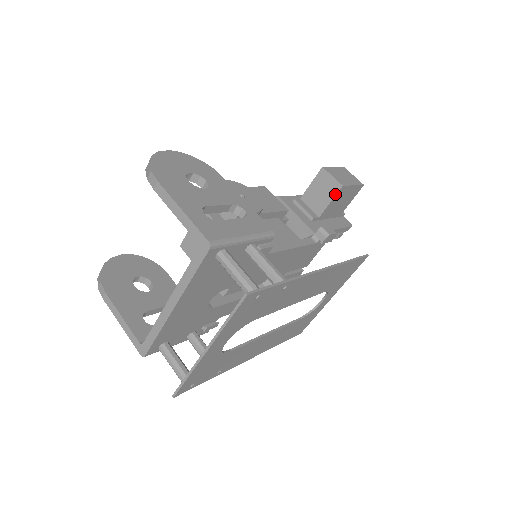
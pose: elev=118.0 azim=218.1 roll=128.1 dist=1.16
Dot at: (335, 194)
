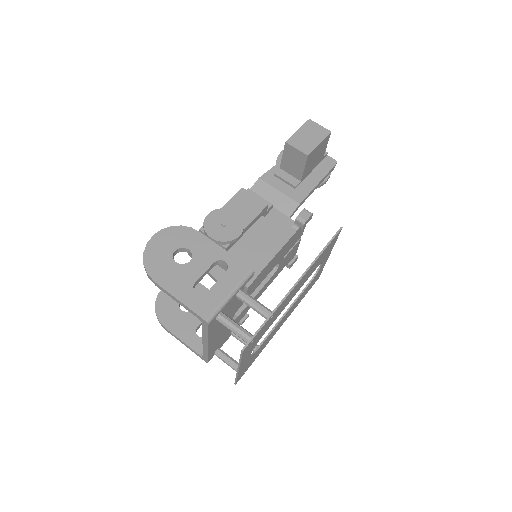
Dot at: (305, 163)
